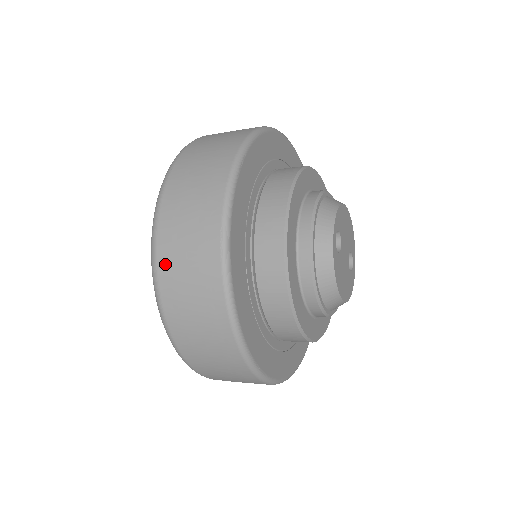
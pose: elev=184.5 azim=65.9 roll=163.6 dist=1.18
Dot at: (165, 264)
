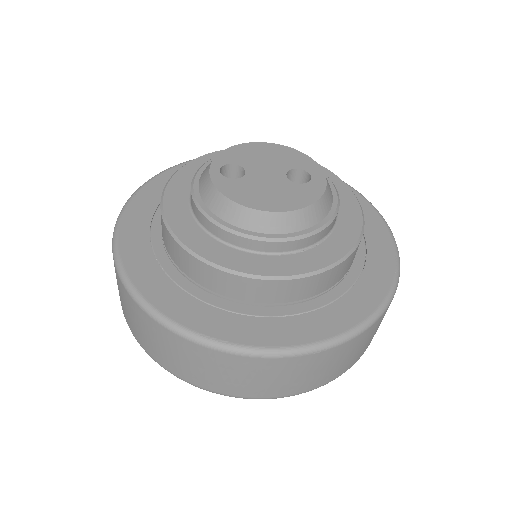
Dot at: (122, 308)
